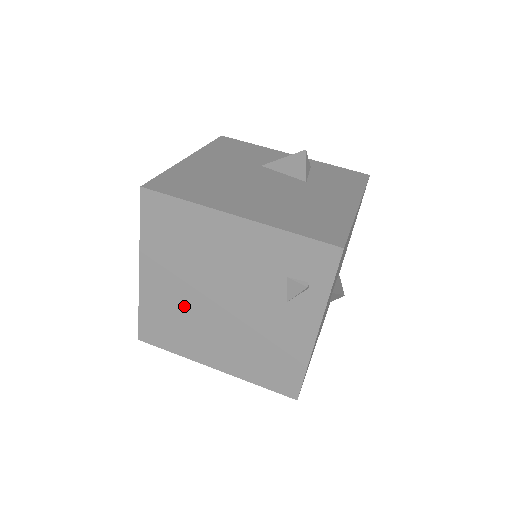
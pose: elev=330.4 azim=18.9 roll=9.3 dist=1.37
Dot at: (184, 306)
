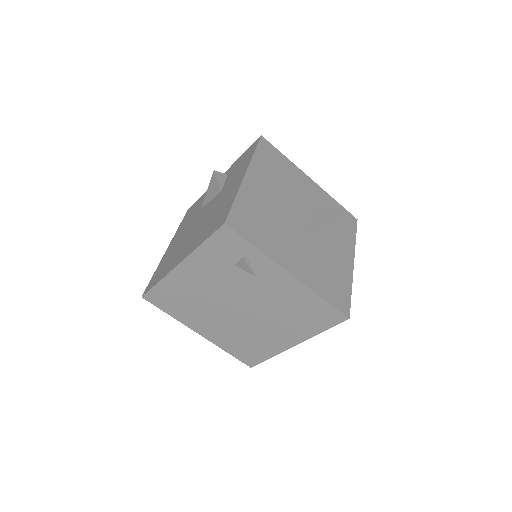
Dot at: (234, 329)
